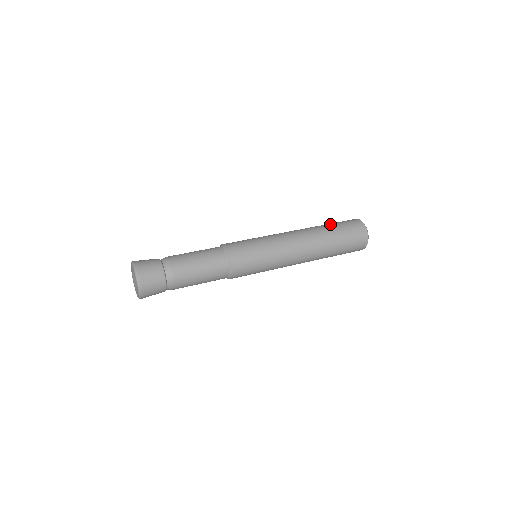
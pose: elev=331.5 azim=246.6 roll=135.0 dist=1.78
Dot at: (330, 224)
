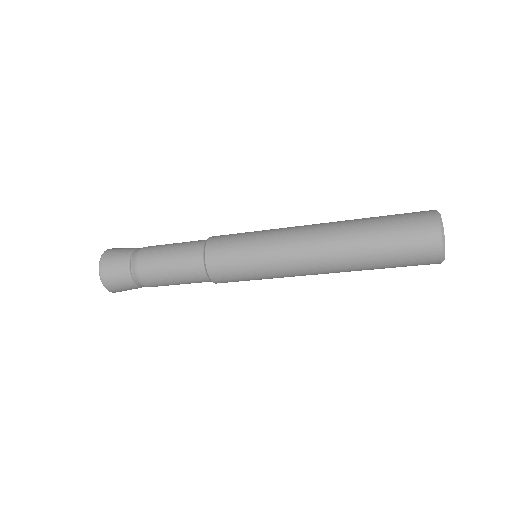
Dot at: occluded
